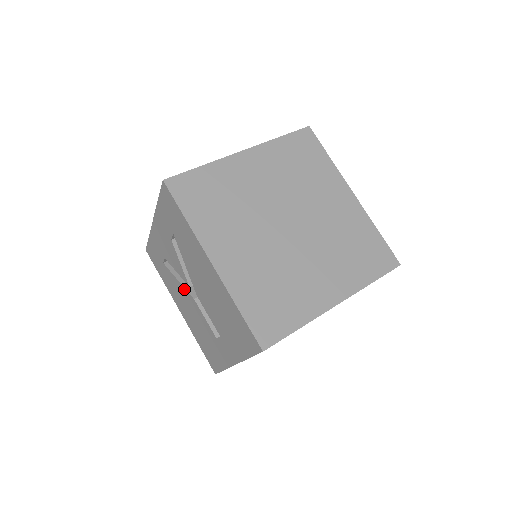
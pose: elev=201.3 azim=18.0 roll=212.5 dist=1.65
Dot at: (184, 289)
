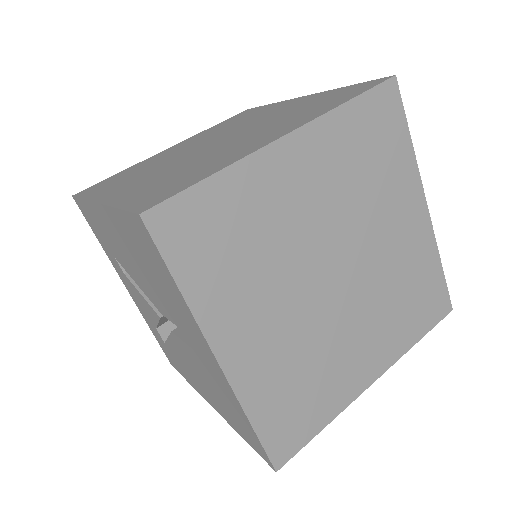
Dot at: (171, 339)
